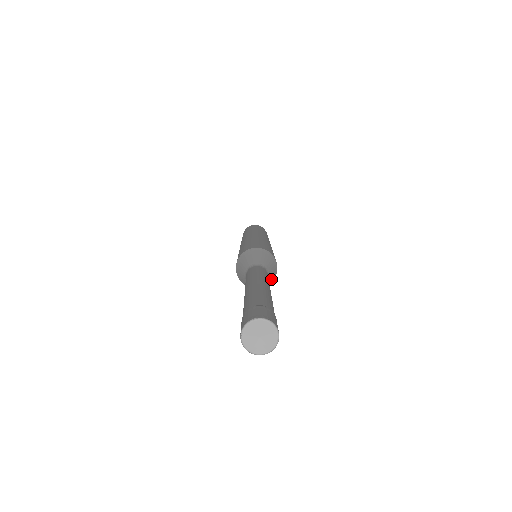
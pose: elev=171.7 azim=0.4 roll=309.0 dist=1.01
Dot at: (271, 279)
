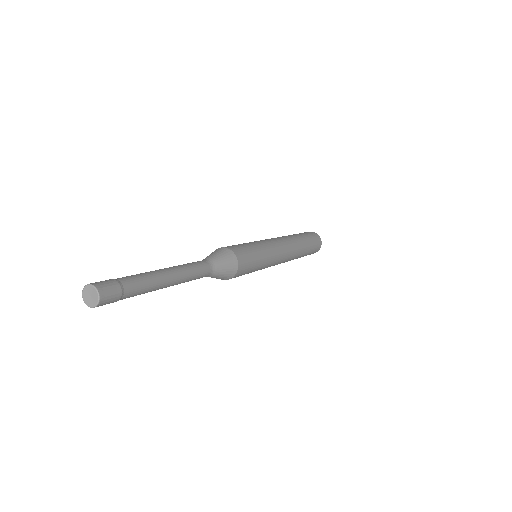
Dot at: (227, 271)
